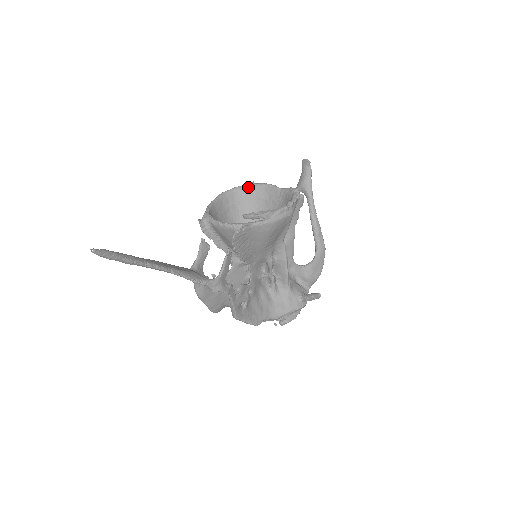
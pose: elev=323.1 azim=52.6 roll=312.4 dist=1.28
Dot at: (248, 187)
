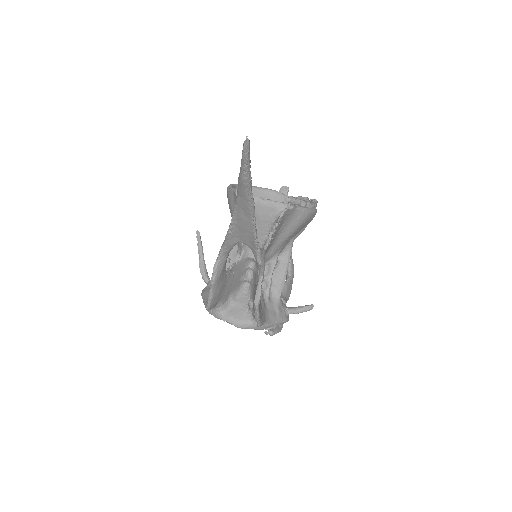
Dot at: (253, 188)
